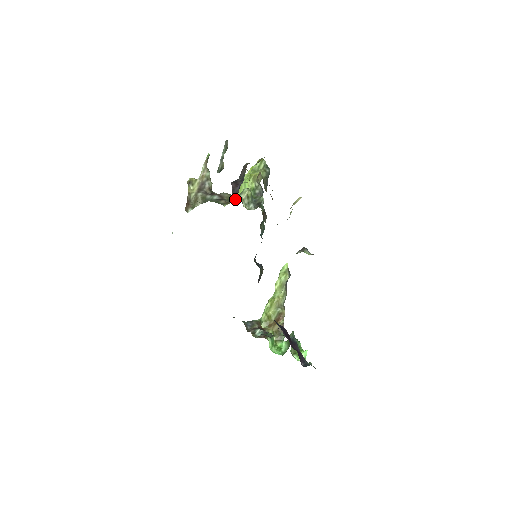
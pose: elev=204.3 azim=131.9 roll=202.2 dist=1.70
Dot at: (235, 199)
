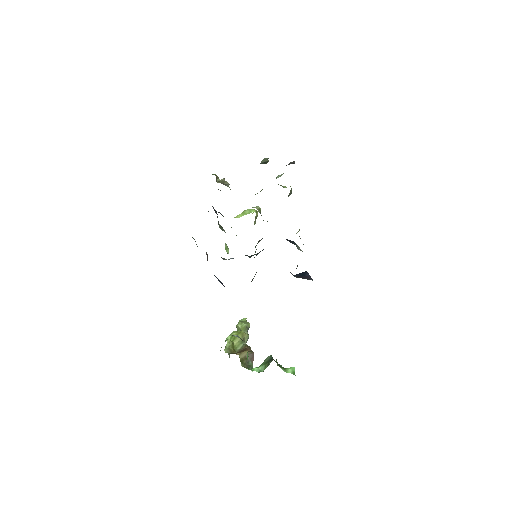
Dot at: occluded
